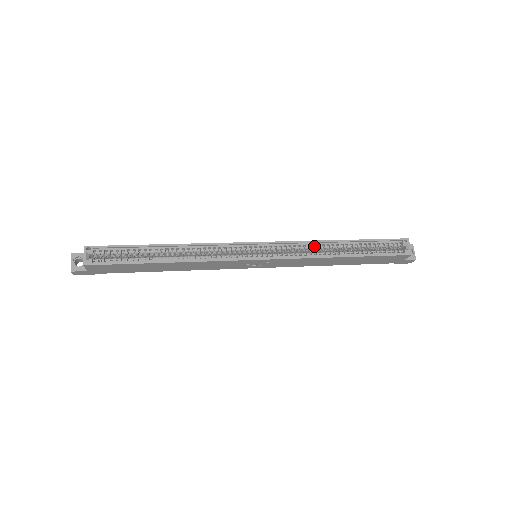
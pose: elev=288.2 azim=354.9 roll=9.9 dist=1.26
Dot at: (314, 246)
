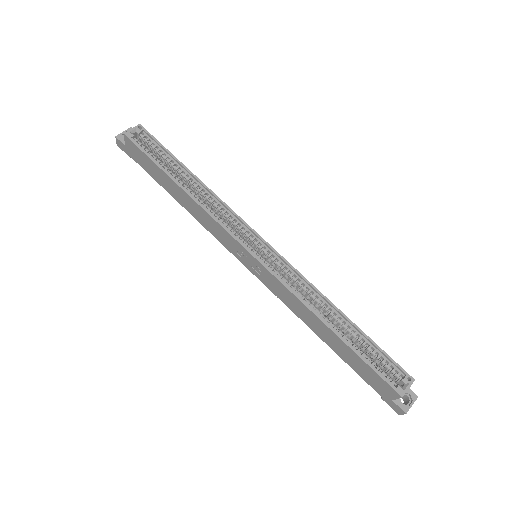
Dot at: (312, 293)
